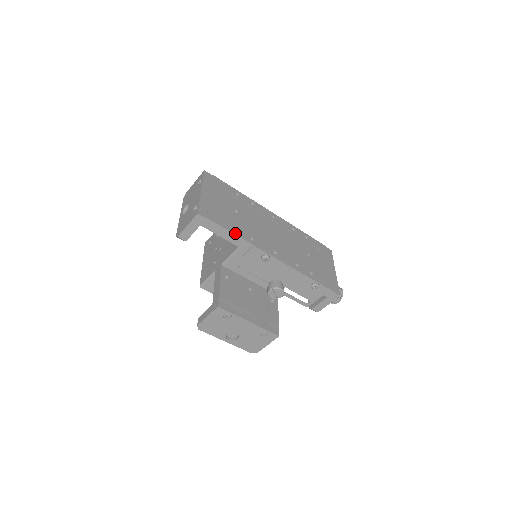
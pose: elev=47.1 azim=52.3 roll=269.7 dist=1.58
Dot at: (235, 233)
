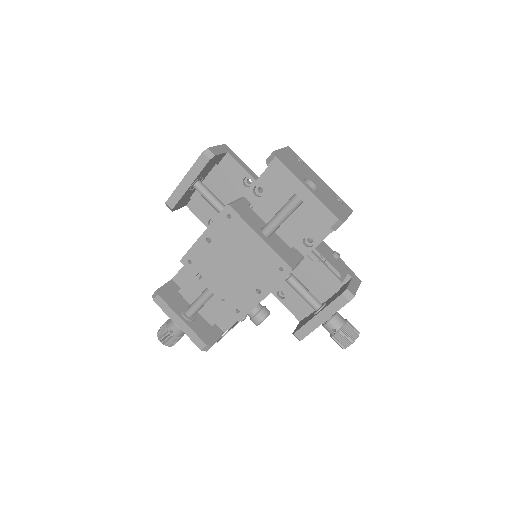
Dot at: (255, 176)
